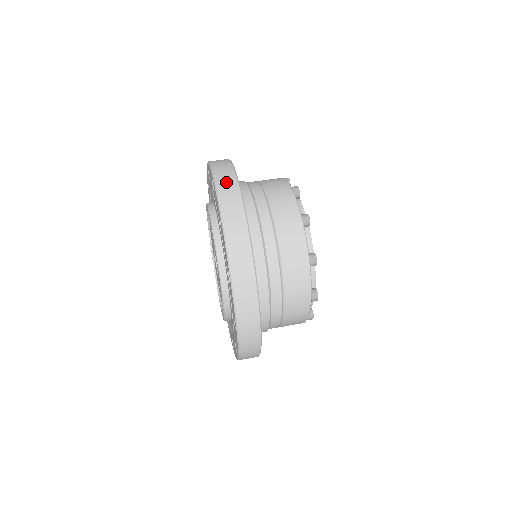
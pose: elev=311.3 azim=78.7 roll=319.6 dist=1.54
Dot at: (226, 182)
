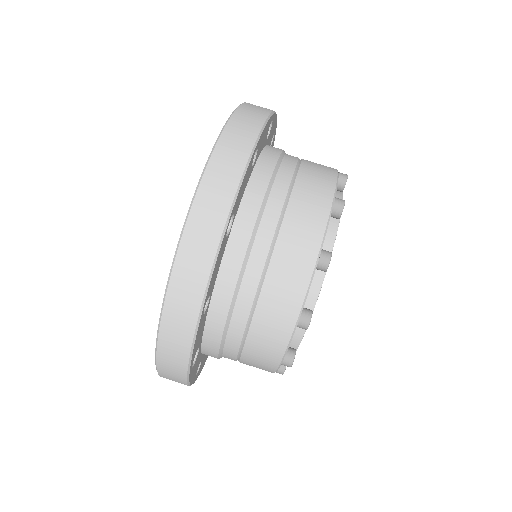
Dot at: (197, 246)
